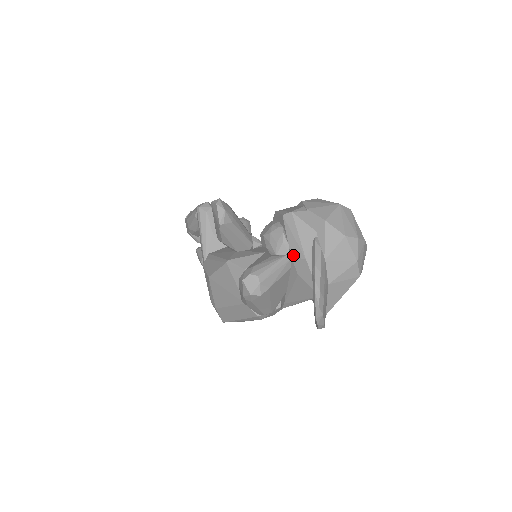
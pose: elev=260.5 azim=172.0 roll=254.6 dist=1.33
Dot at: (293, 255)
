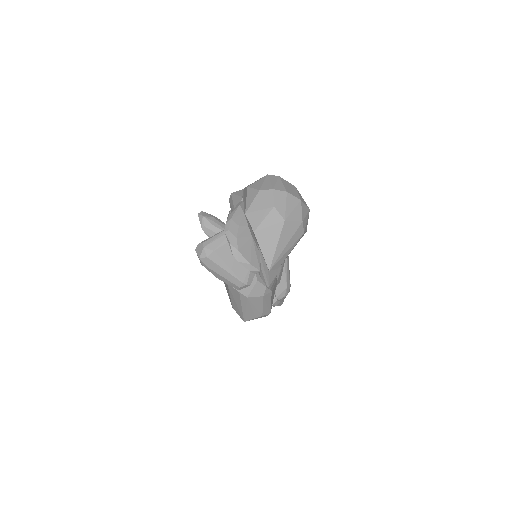
Dot at: occluded
